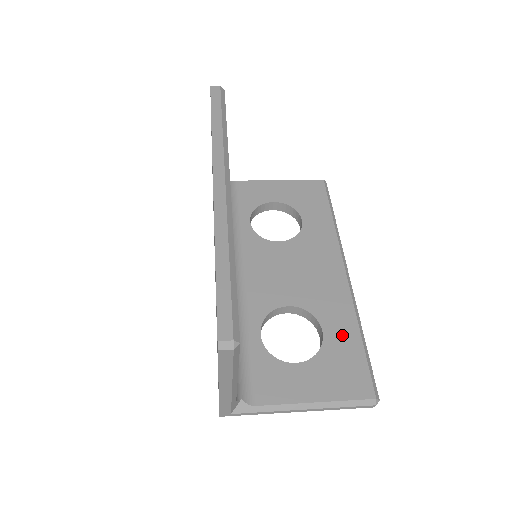
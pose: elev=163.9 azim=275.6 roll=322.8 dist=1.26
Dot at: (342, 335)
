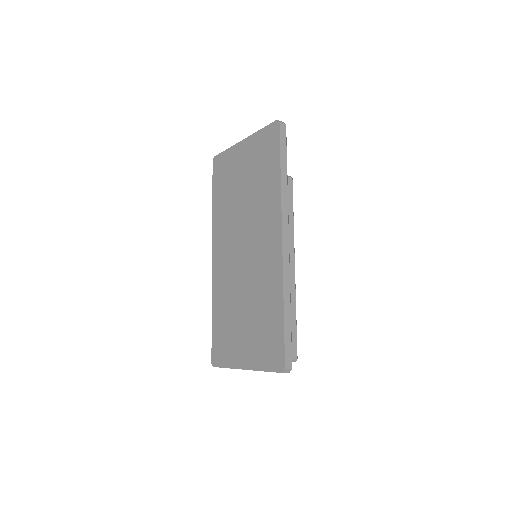
Dot at: occluded
